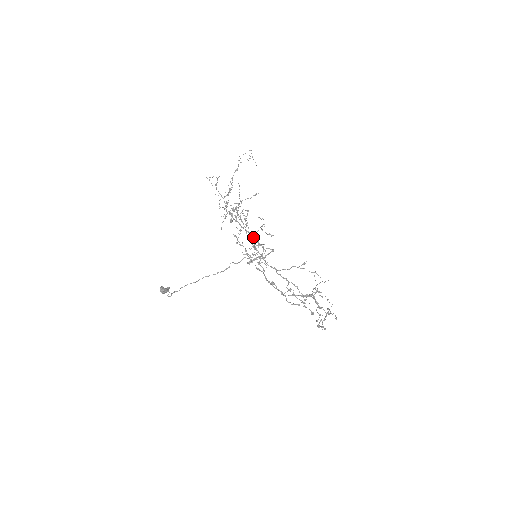
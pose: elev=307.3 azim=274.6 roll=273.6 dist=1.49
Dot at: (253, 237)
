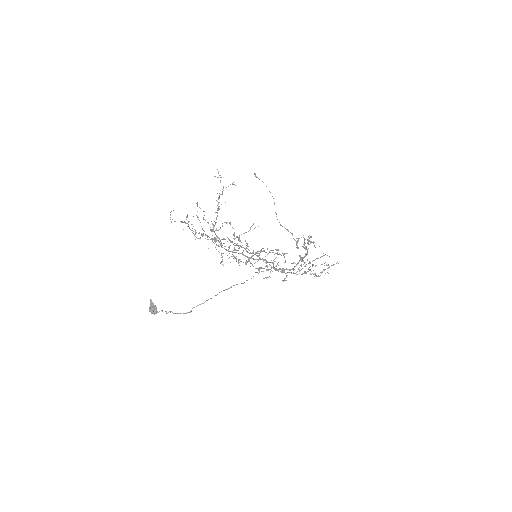
Dot at: occluded
